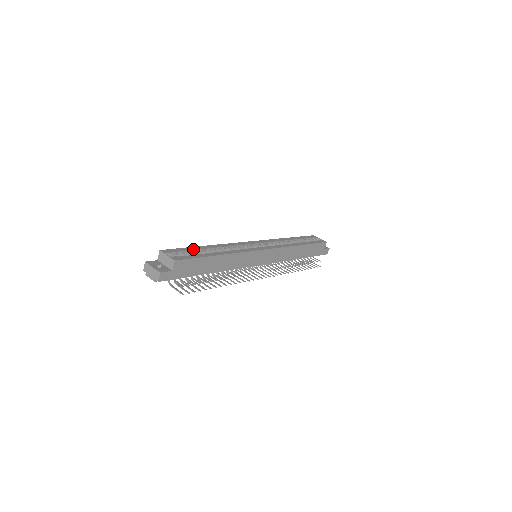
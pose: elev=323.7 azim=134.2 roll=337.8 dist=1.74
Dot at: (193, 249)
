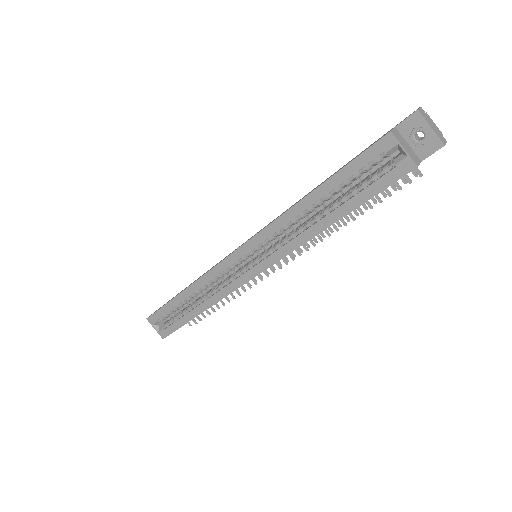
Dot at: (171, 308)
